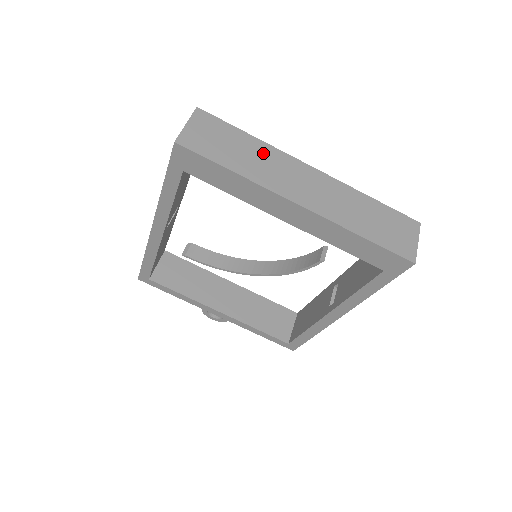
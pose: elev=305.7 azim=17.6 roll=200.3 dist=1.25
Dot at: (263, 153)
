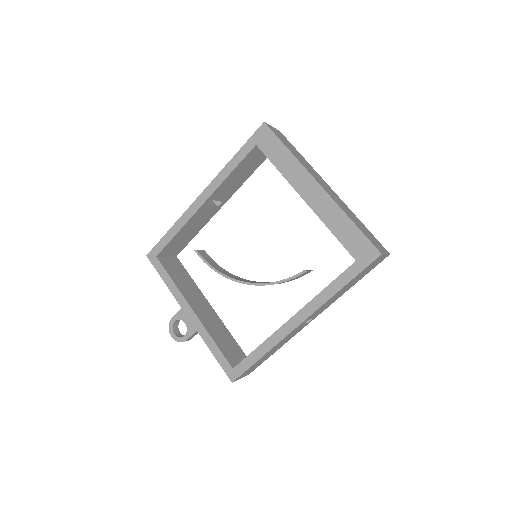
Dot at: (307, 163)
